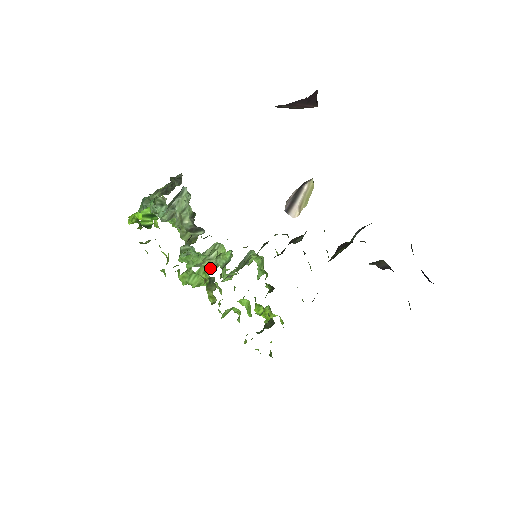
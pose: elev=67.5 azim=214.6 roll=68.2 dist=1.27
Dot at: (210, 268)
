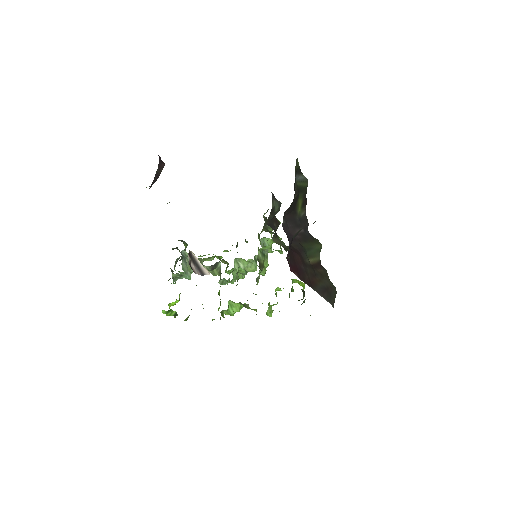
Dot at: (253, 269)
